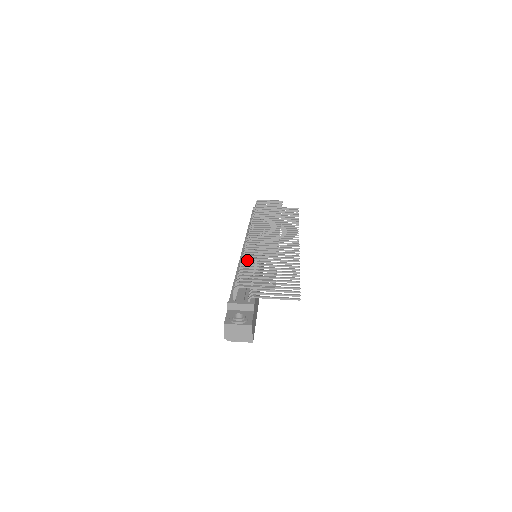
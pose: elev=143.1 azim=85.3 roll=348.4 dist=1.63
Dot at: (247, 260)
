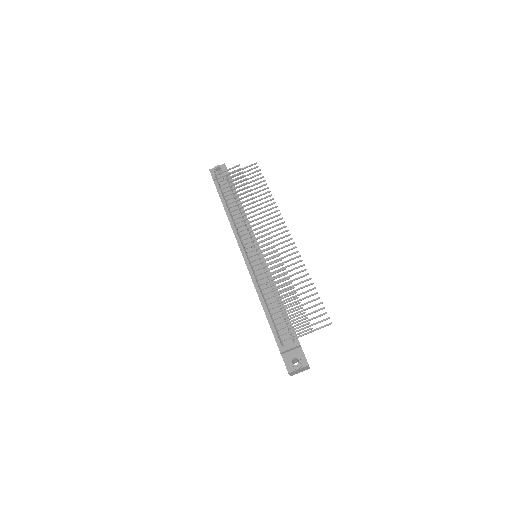
Dot at: (269, 297)
